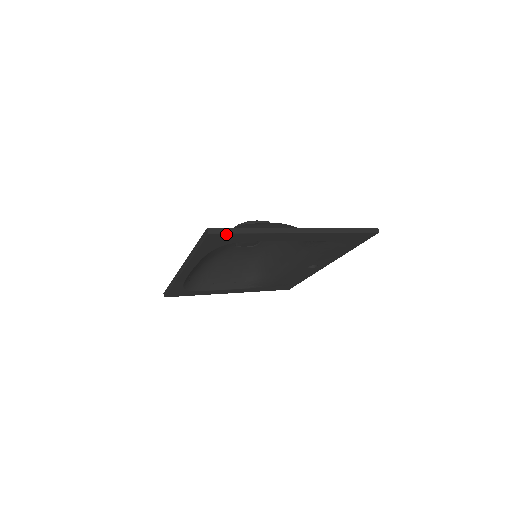
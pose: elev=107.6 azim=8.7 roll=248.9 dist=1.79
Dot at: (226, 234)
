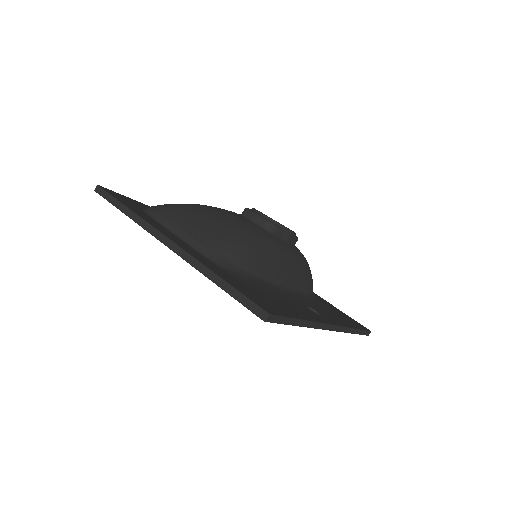
Dot at: (108, 200)
